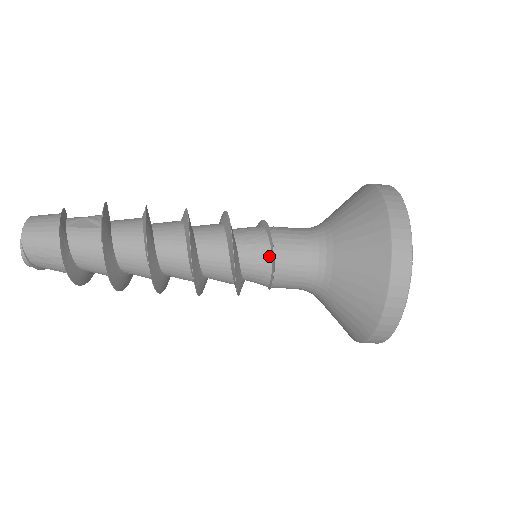
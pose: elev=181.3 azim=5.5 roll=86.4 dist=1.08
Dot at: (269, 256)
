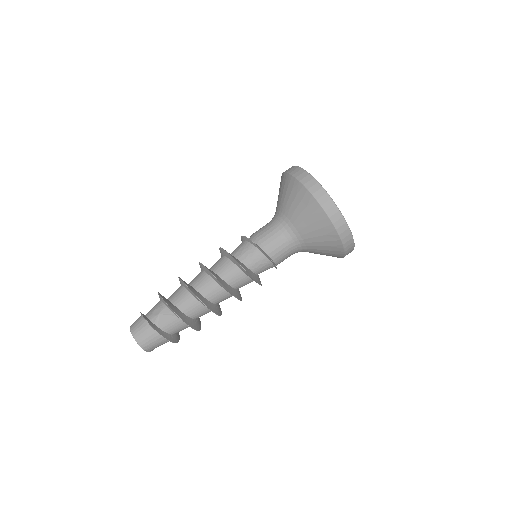
Dot at: (269, 262)
